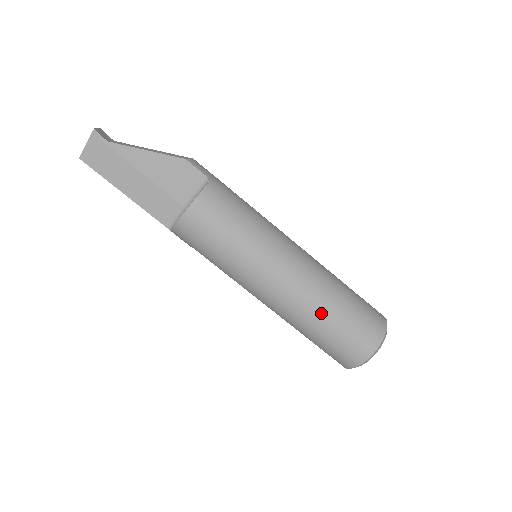
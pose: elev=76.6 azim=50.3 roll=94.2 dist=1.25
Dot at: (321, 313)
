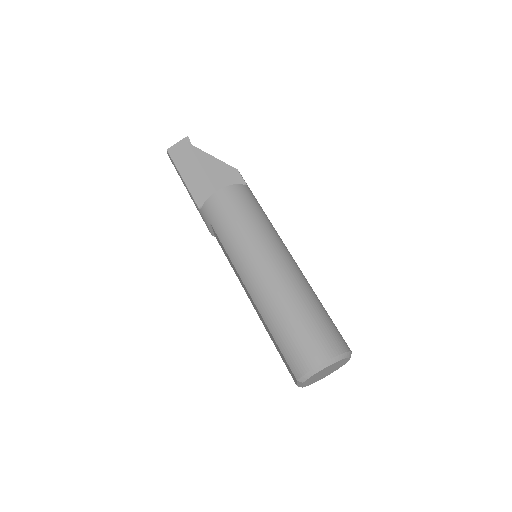
Dot at: (293, 301)
